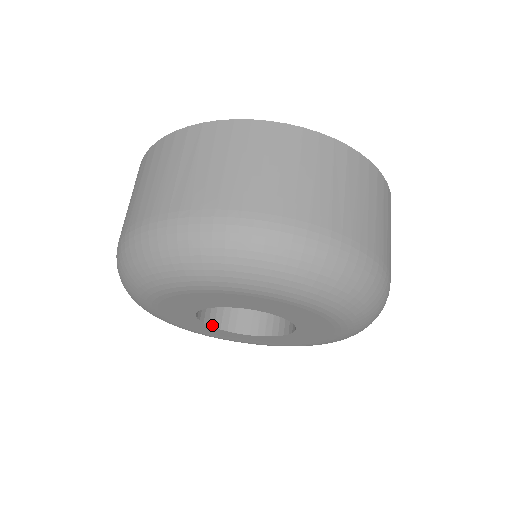
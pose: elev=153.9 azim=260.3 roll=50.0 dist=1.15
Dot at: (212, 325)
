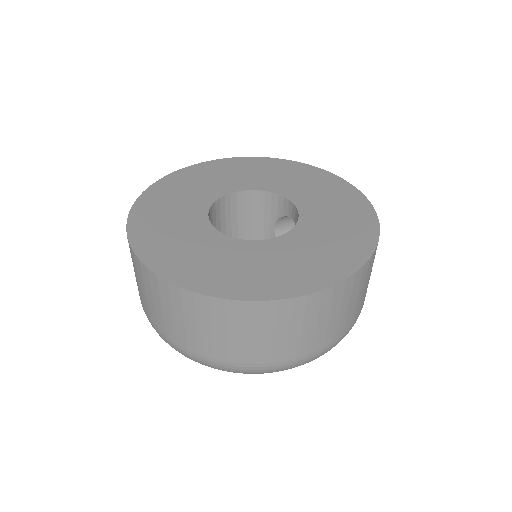
Dot at: occluded
